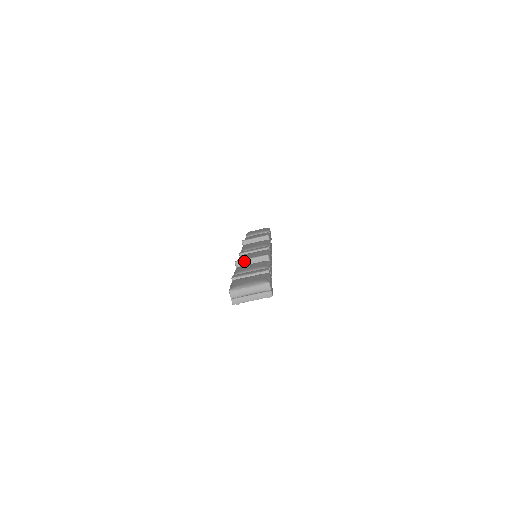
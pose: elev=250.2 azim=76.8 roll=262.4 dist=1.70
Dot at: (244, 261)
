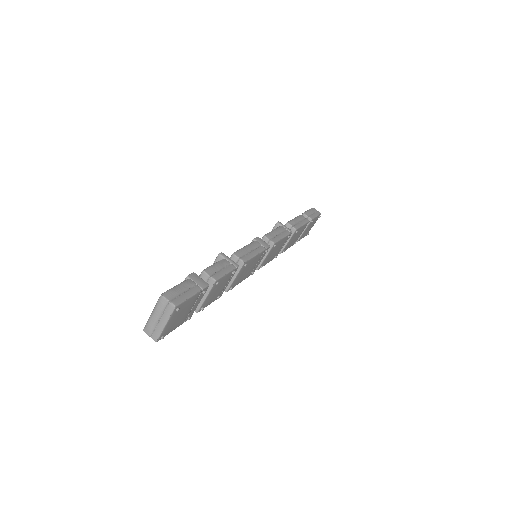
Dot at: occluded
